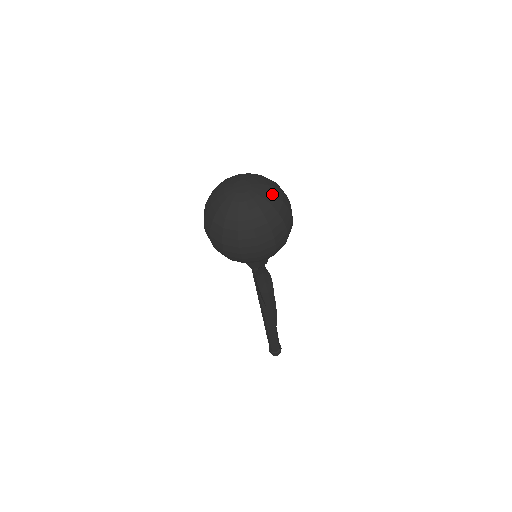
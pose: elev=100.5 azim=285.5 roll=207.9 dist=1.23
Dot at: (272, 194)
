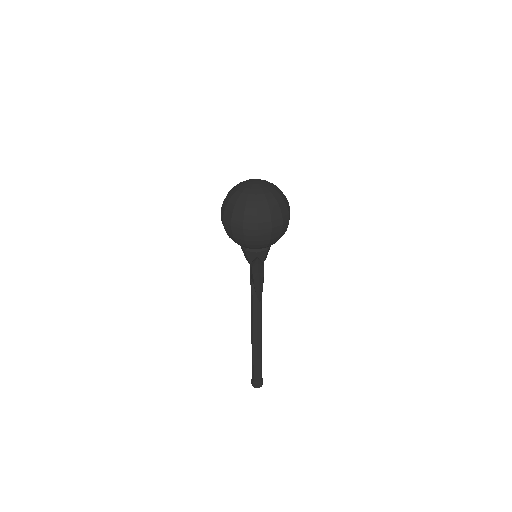
Dot at: (277, 191)
